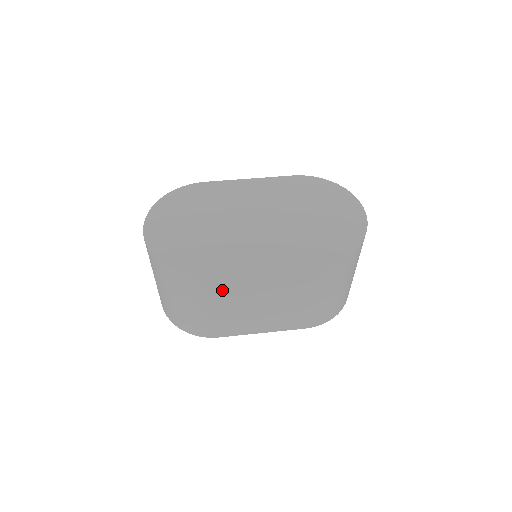
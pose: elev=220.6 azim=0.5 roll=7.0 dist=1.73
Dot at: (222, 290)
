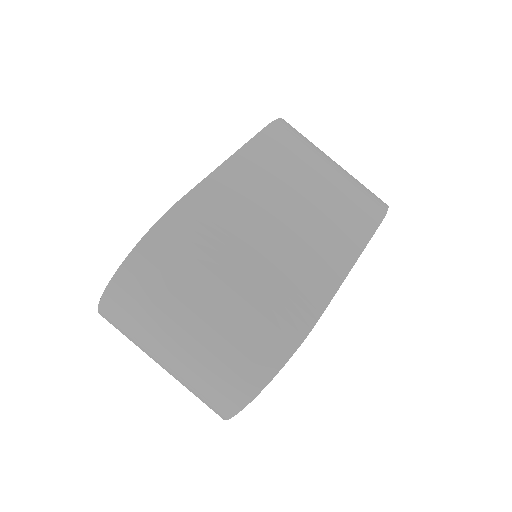
Dot at: (222, 218)
